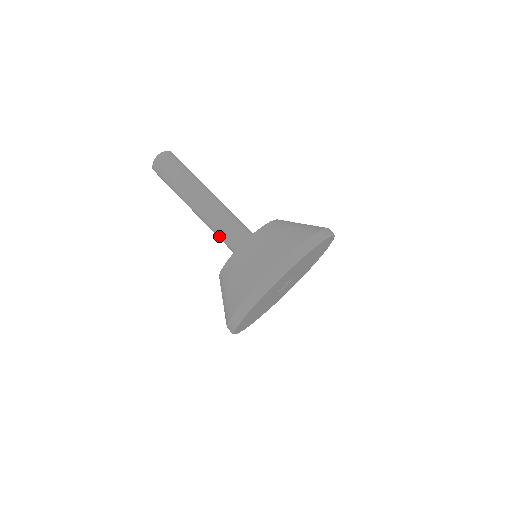
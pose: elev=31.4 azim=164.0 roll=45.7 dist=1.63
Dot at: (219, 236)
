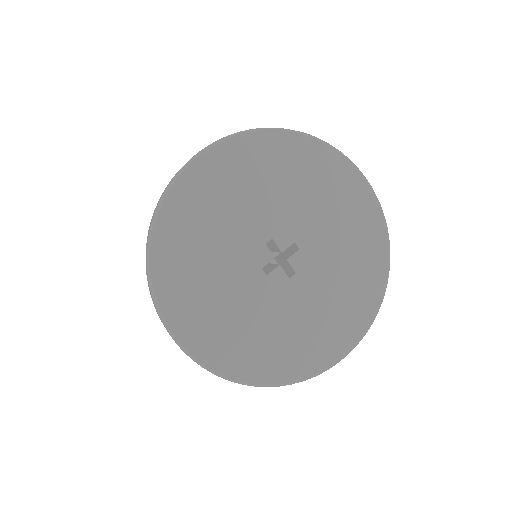
Dot at: occluded
